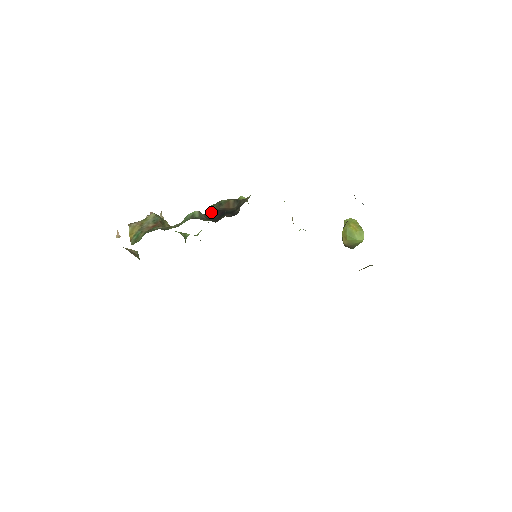
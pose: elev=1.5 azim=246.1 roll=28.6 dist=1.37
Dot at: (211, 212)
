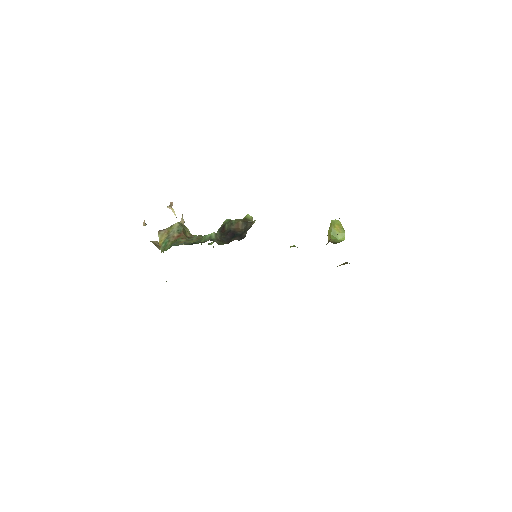
Dot at: (224, 230)
